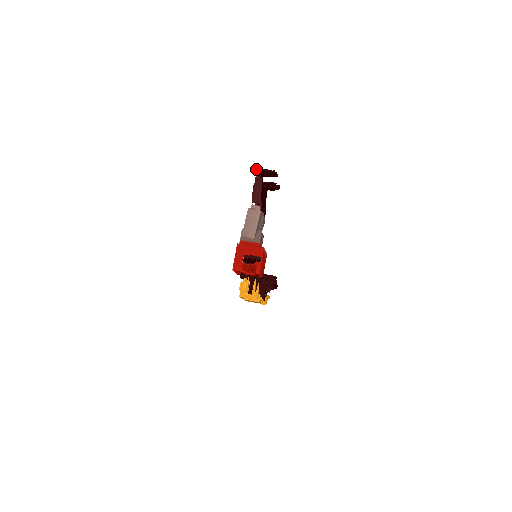
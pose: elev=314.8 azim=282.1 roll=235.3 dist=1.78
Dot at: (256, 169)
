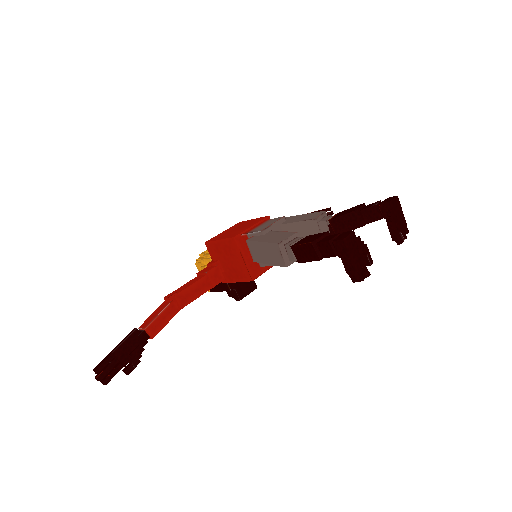
Dot at: (341, 241)
